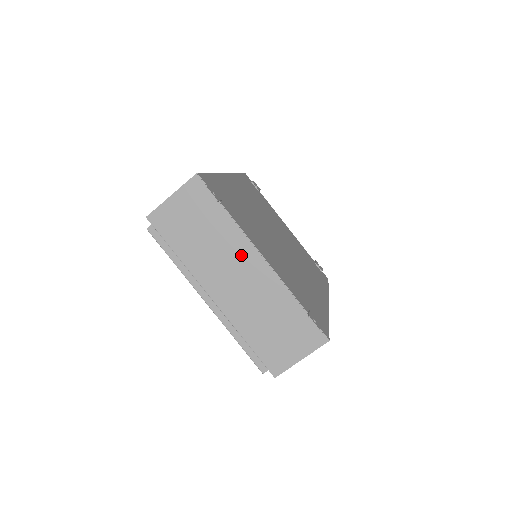
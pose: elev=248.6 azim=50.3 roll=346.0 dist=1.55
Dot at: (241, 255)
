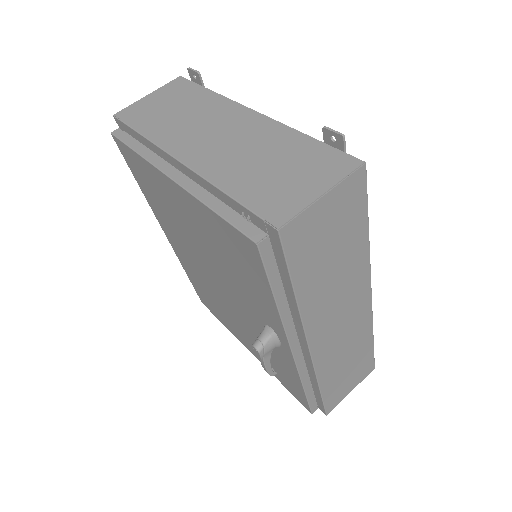
Dot at: (225, 115)
